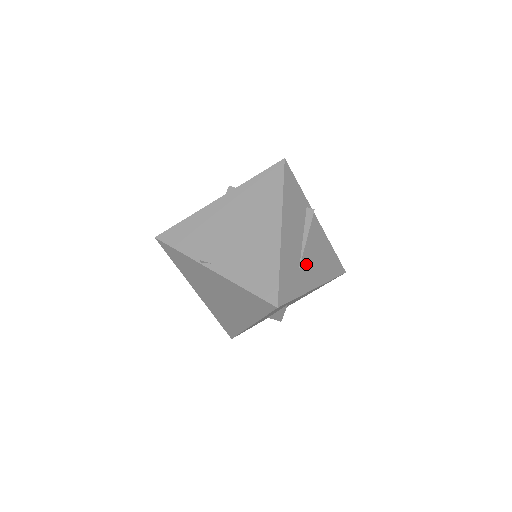
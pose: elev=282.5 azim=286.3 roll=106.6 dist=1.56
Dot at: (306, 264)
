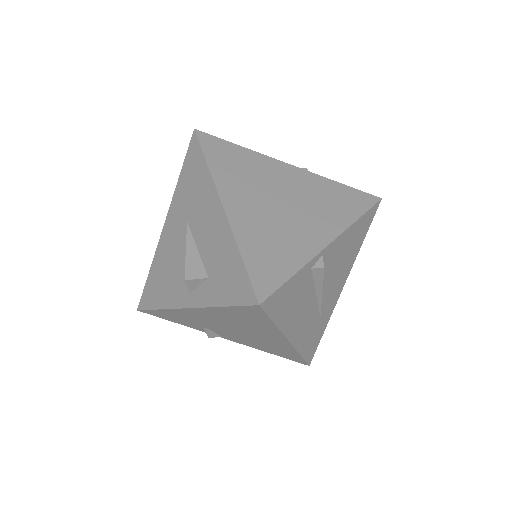
Dot at: (327, 300)
